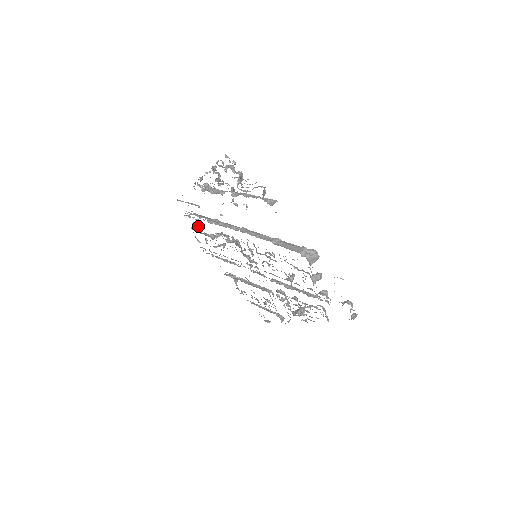
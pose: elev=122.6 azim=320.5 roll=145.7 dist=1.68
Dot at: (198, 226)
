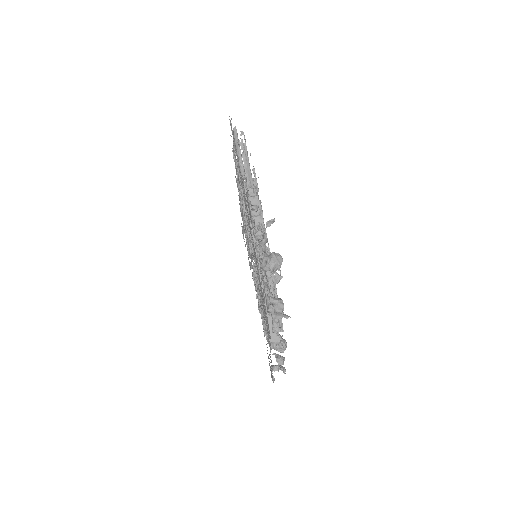
Dot at: occluded
